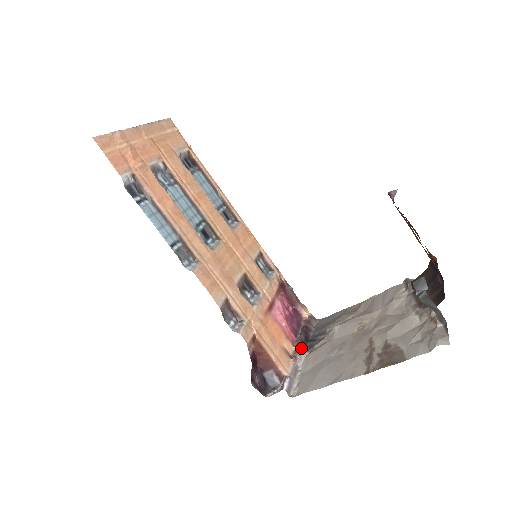
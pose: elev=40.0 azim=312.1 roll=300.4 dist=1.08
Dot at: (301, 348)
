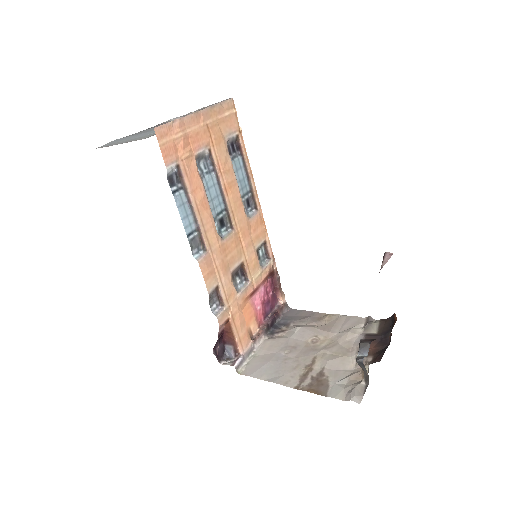
Dot at: (264, 332)
